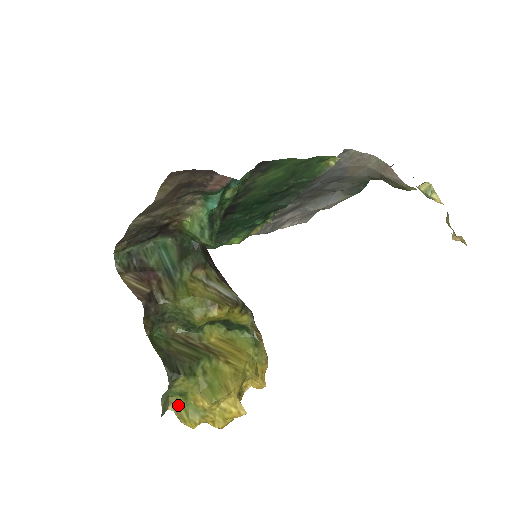
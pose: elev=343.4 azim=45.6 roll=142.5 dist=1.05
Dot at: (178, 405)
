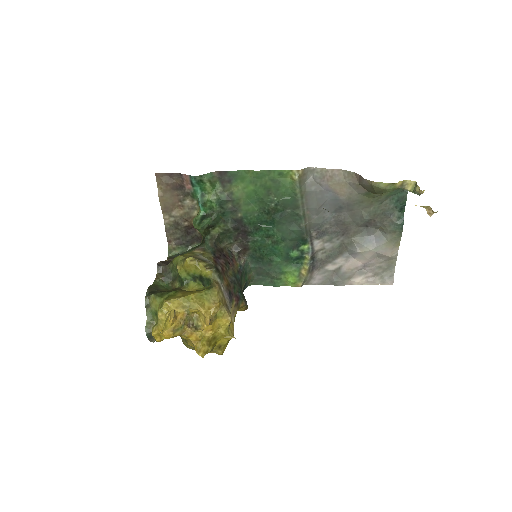
Dot at: occluded
